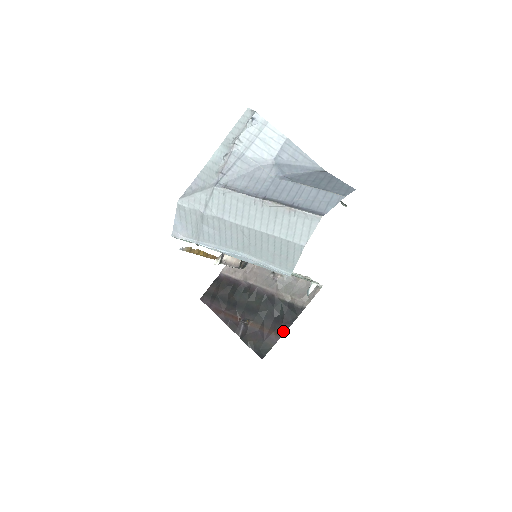
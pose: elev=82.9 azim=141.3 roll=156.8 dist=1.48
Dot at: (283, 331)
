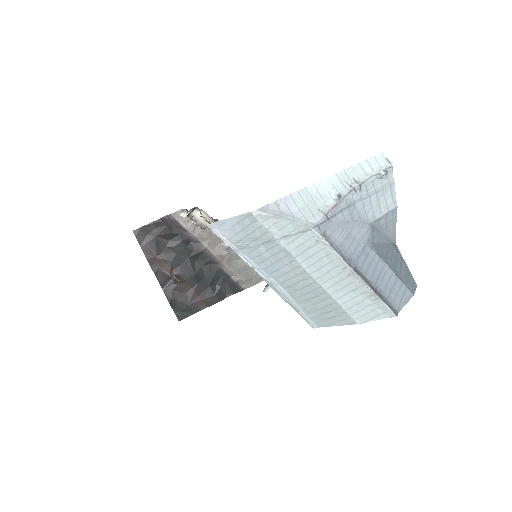
Dot at: (212, 303)
